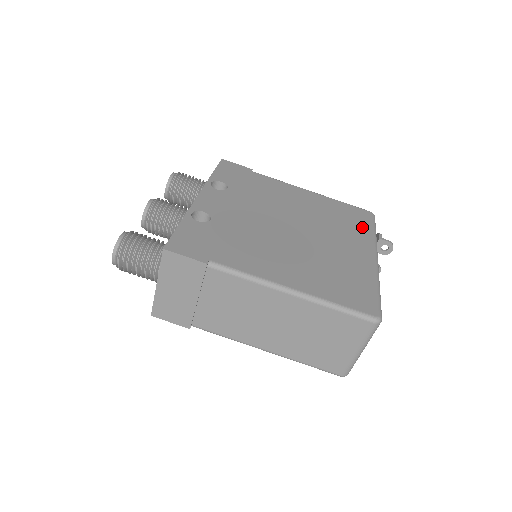
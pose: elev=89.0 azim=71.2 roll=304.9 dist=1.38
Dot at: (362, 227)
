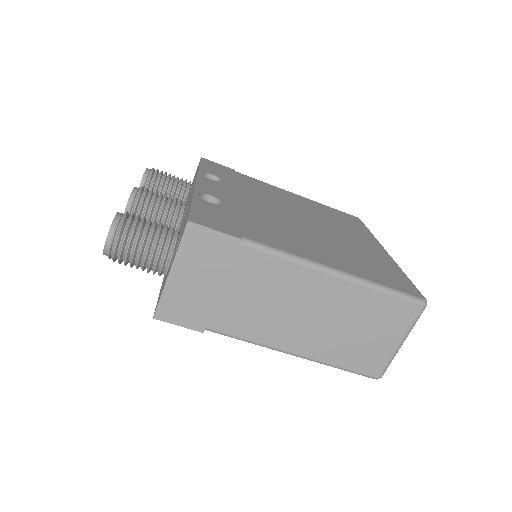
Dot at: (358, 227)
